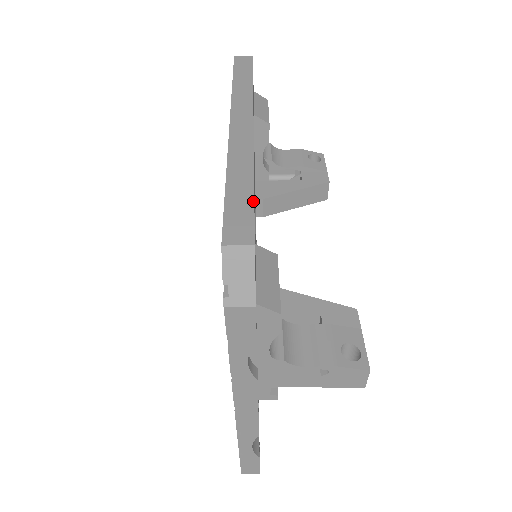
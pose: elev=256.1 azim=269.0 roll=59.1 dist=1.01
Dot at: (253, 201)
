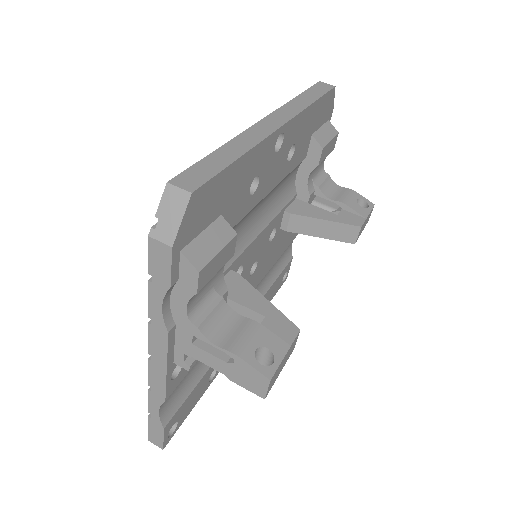
Dot at: (223, 168)
